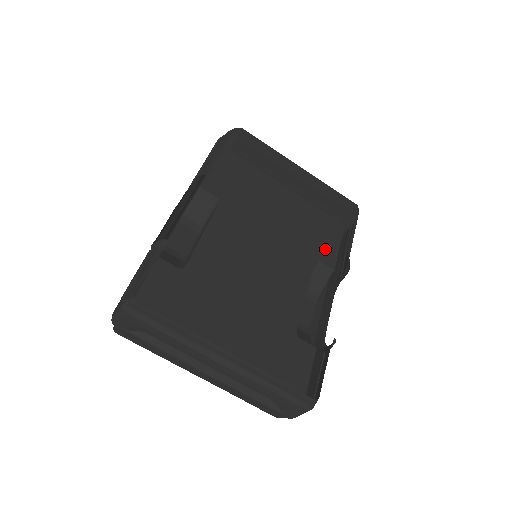
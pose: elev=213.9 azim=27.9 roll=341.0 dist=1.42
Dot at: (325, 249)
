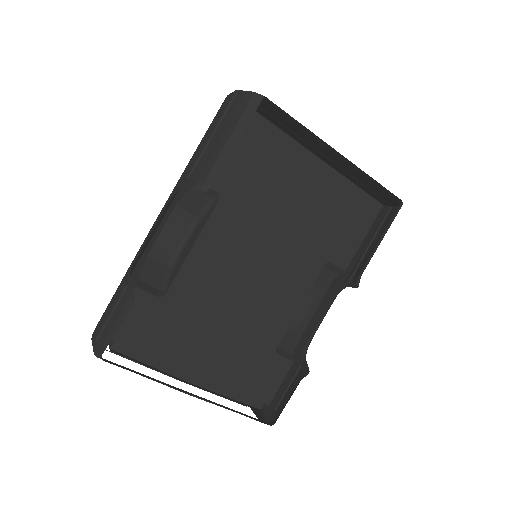
Dot at: (343, 245)
